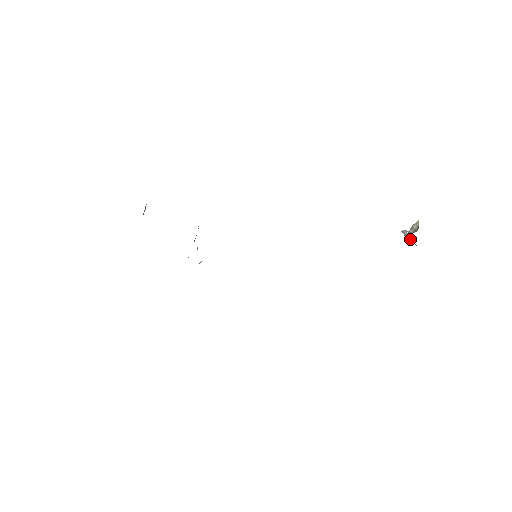
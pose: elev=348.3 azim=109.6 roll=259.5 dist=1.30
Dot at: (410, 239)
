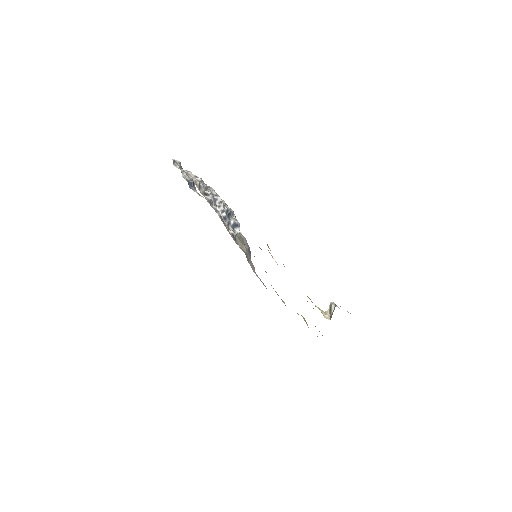
Dot at: occluded
